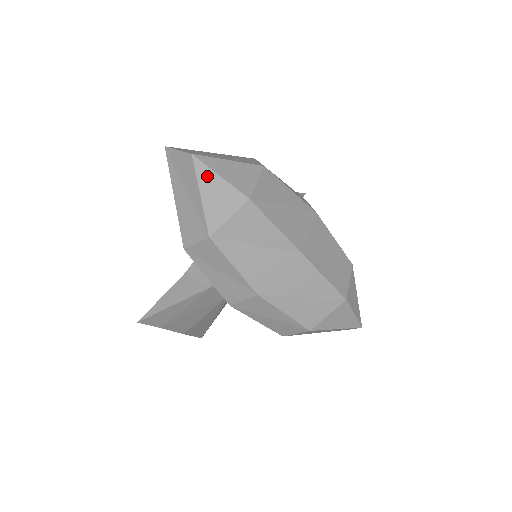
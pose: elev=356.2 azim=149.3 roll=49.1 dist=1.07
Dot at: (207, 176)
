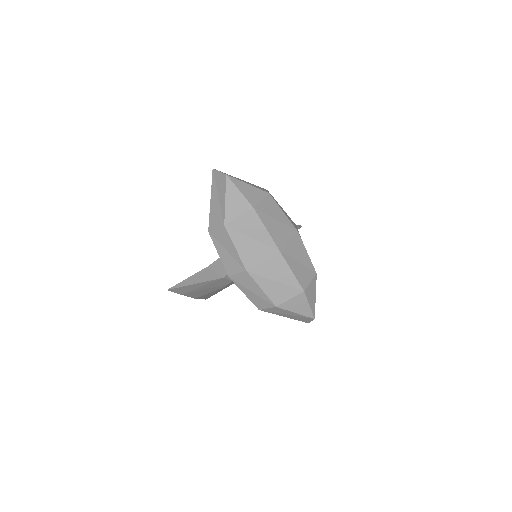
Dot at: (232, 189)
